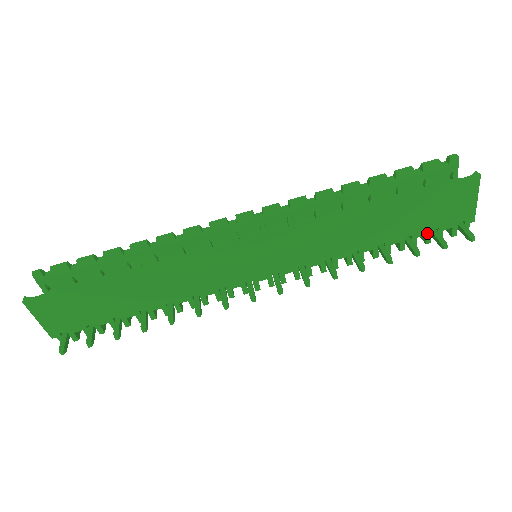
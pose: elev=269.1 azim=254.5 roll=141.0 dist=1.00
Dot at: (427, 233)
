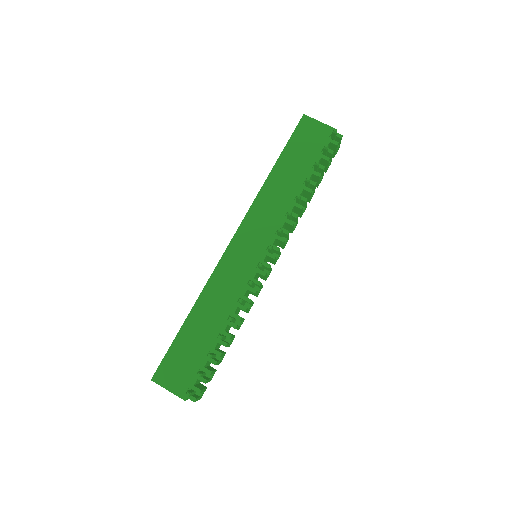
Dot at: (320, 157)
